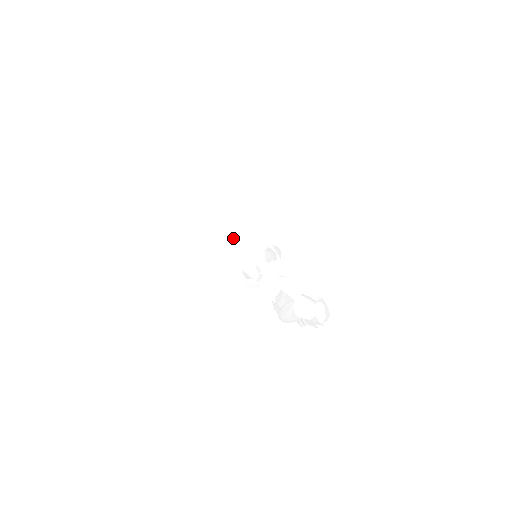
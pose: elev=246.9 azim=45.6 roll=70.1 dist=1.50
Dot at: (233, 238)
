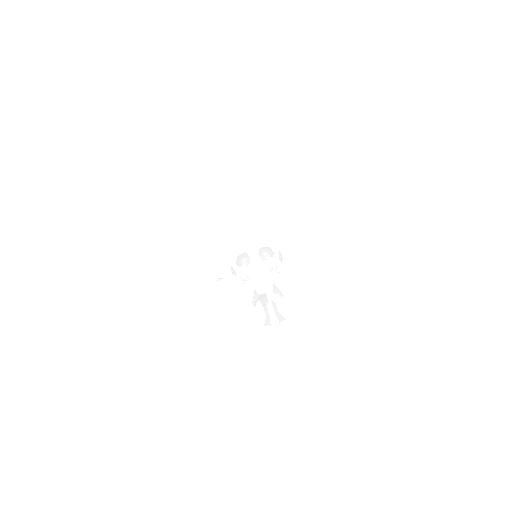
Dot at: occluded
